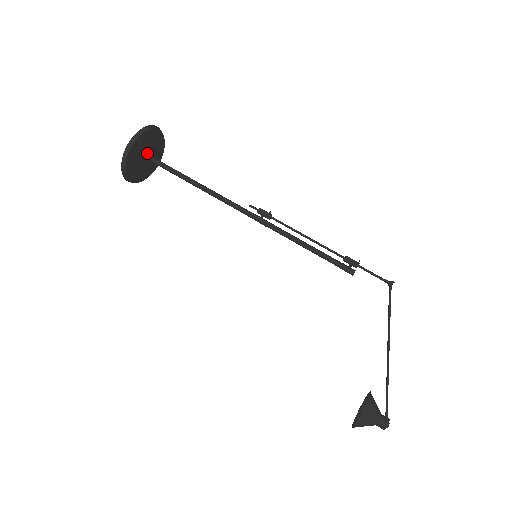
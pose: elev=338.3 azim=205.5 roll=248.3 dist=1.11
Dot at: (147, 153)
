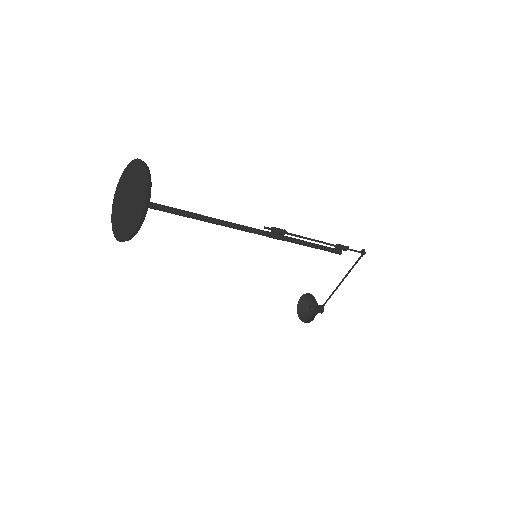
Dot at: occluded
